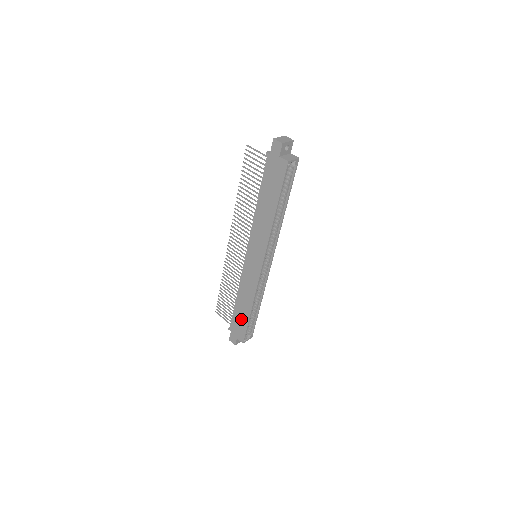
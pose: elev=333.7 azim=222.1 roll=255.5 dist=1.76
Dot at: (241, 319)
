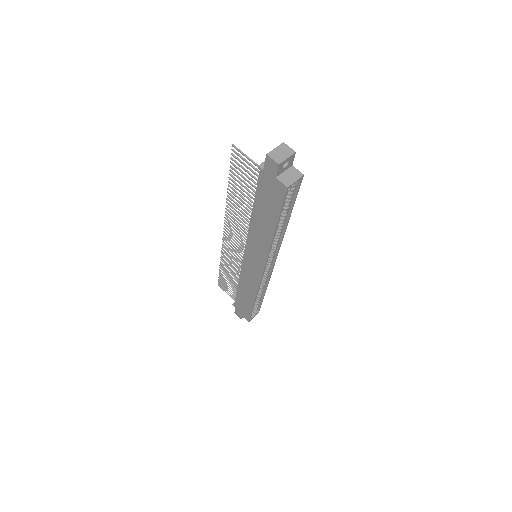
Dot at: (245, 304)
